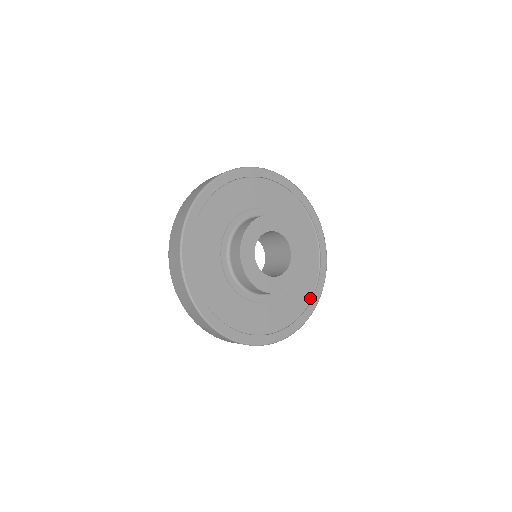
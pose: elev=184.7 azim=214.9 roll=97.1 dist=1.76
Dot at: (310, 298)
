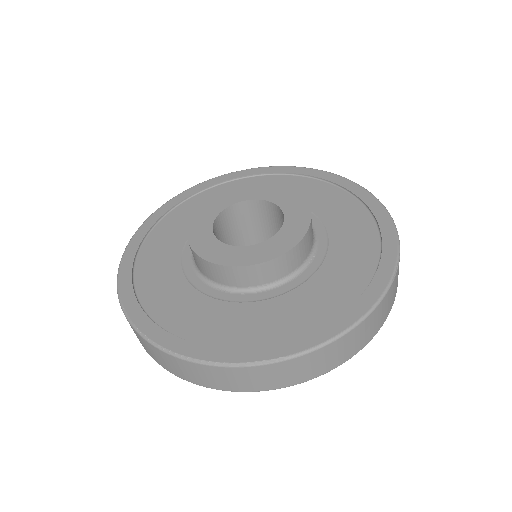
Dot at: (355, 200)
